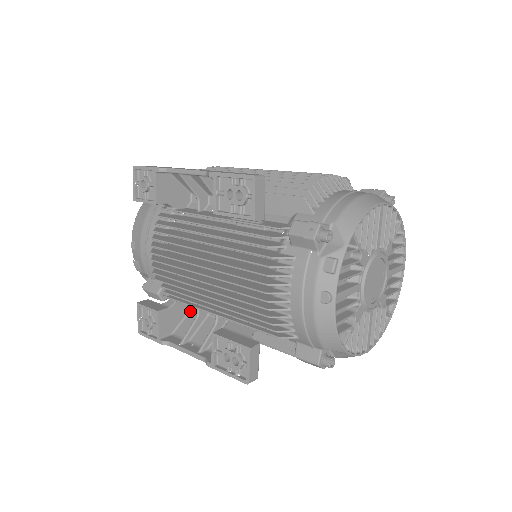
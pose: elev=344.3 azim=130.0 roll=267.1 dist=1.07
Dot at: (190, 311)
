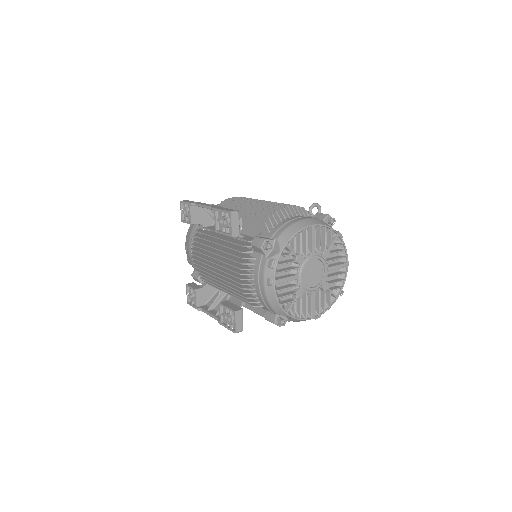
Dot at: (218, 291)
